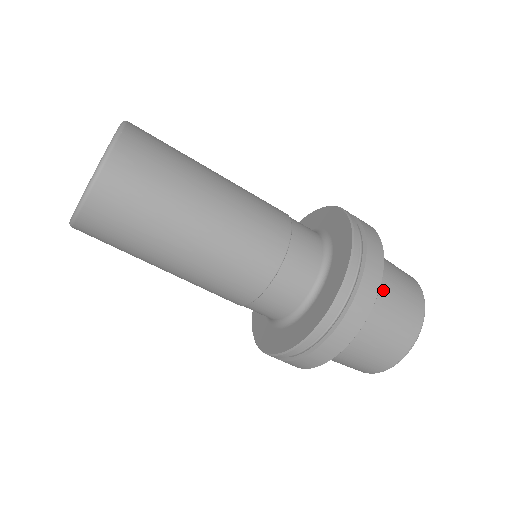
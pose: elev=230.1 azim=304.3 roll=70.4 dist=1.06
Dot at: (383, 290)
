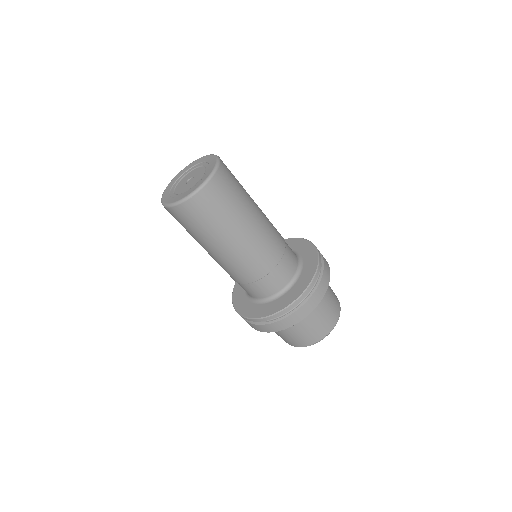
Dot at: (314, 312)
